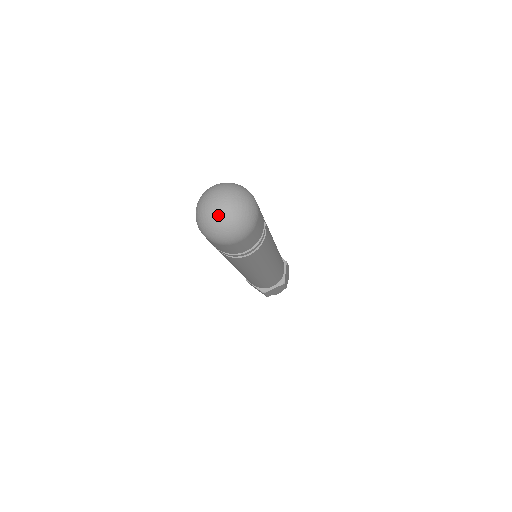
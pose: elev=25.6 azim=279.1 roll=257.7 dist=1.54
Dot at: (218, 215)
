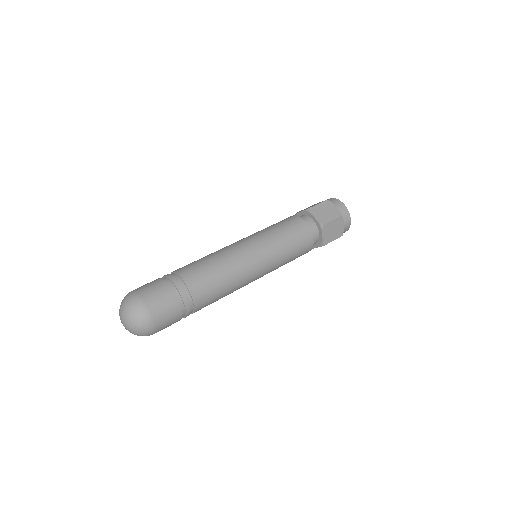
Dot at: (125, 328)
